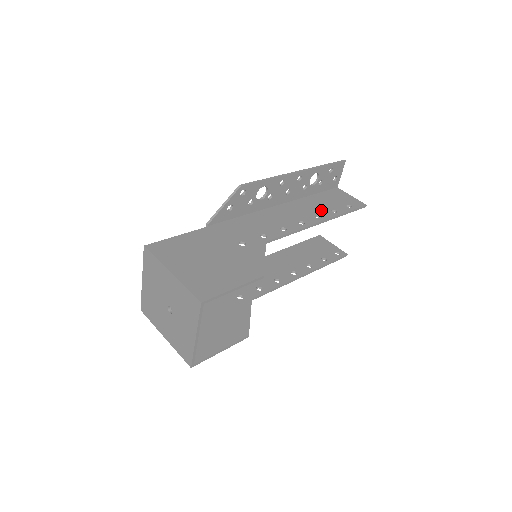
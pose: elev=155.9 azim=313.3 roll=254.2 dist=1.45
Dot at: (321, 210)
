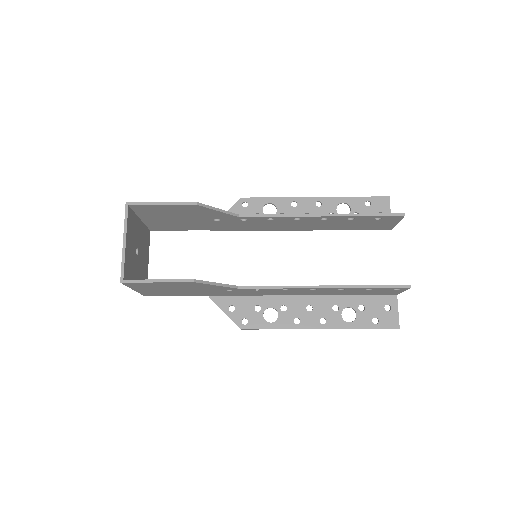
Dot at: occluded
